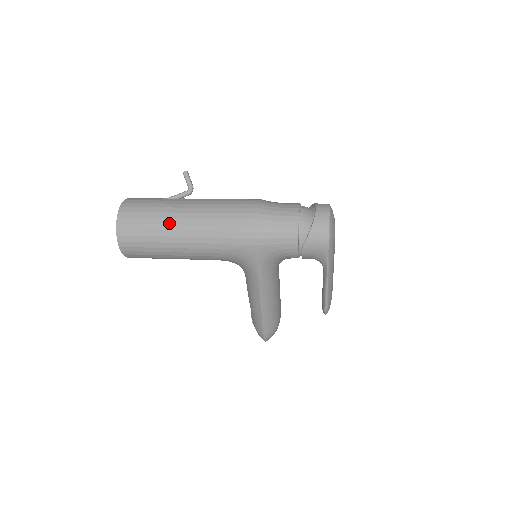
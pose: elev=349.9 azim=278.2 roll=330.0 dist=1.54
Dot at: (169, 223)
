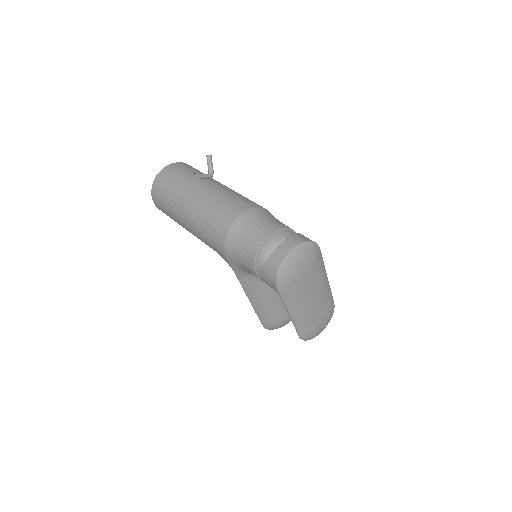
Dot at: (178, 202)
